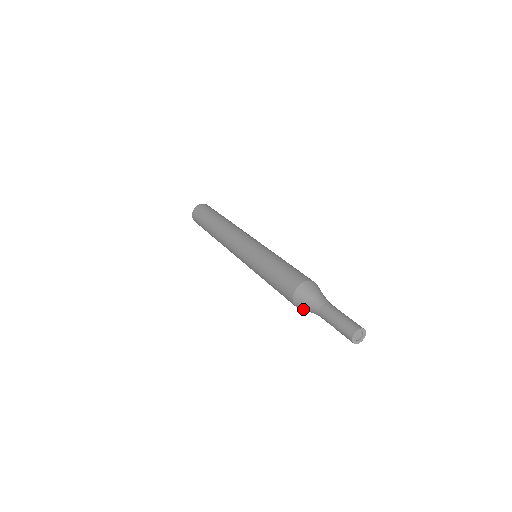
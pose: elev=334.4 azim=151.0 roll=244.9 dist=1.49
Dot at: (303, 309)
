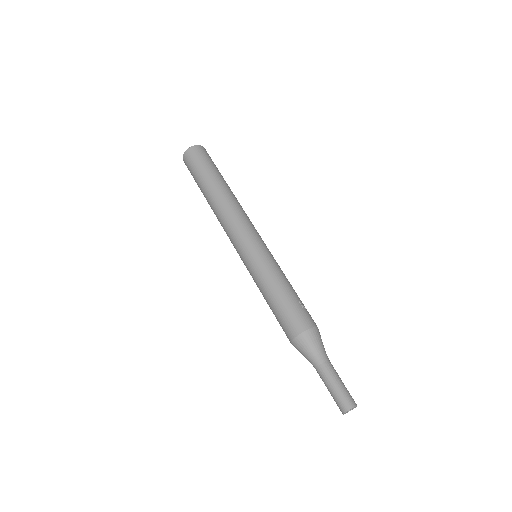
Dot at: occluded
